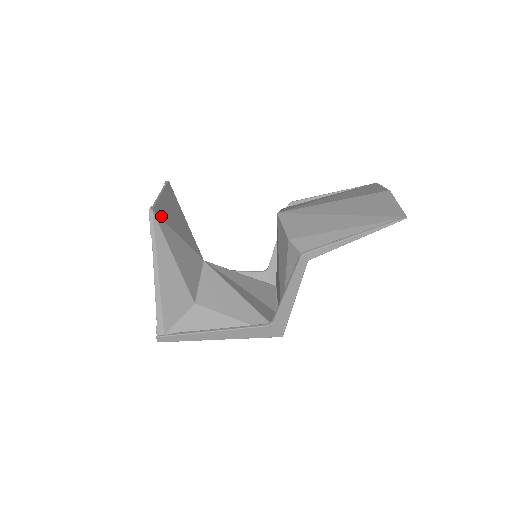
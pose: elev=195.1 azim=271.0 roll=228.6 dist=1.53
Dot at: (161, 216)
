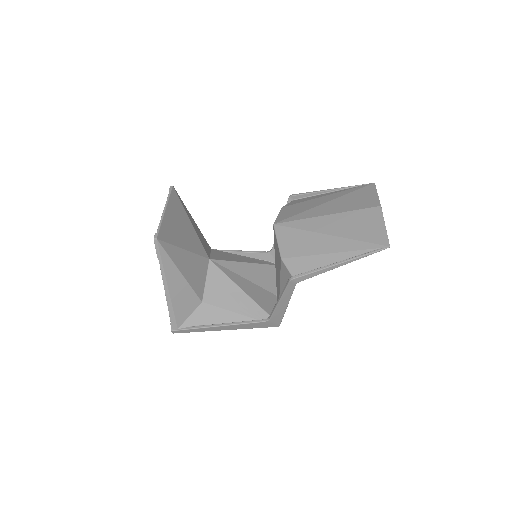
Dot at: (165, 239)
